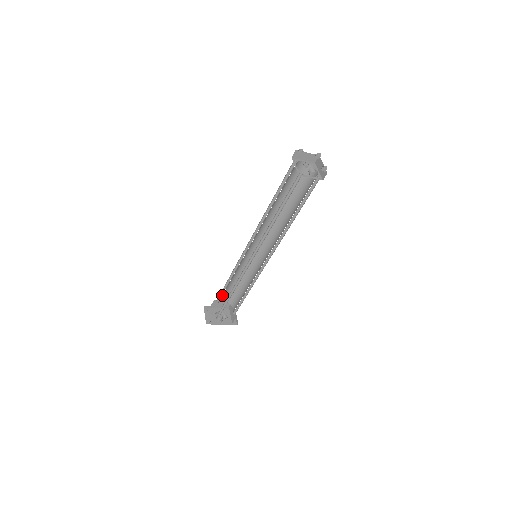
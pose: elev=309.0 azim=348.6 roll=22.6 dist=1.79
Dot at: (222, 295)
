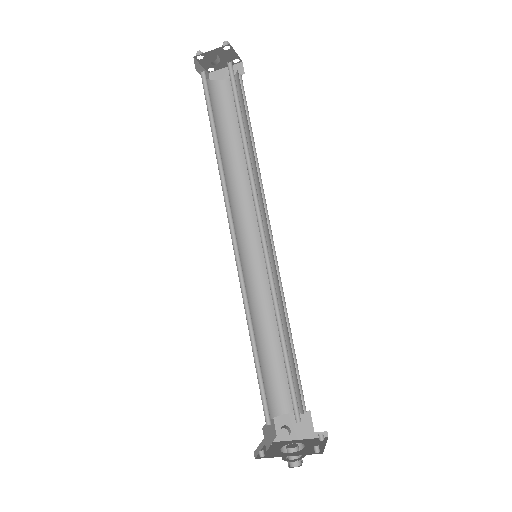
Dot at: (273, 390)
